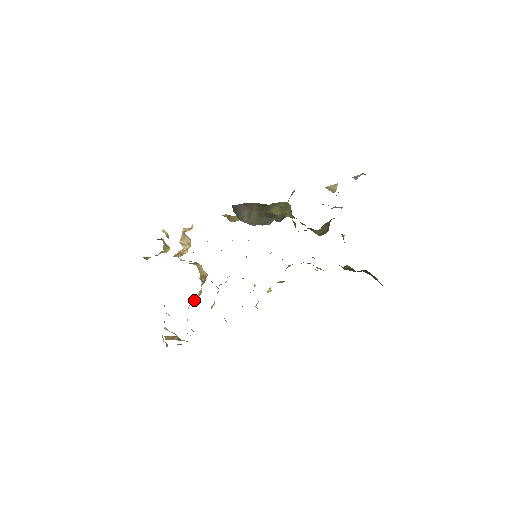
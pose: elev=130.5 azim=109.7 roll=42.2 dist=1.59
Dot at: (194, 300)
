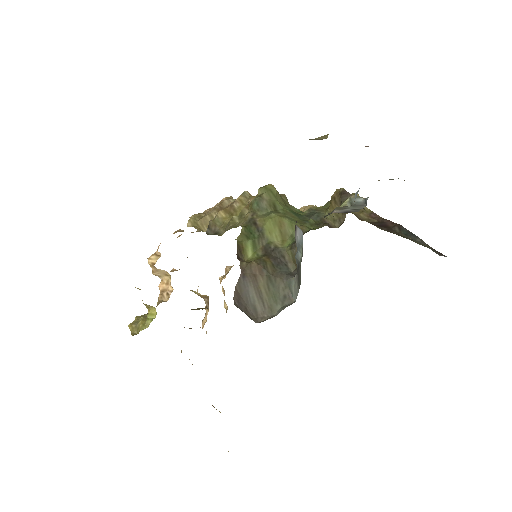
Dot at: (206, 320)
